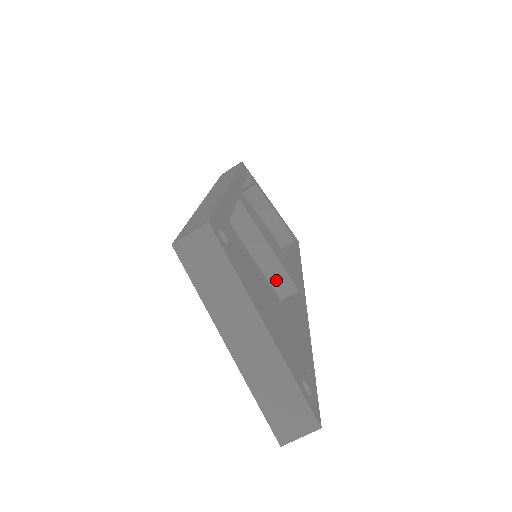
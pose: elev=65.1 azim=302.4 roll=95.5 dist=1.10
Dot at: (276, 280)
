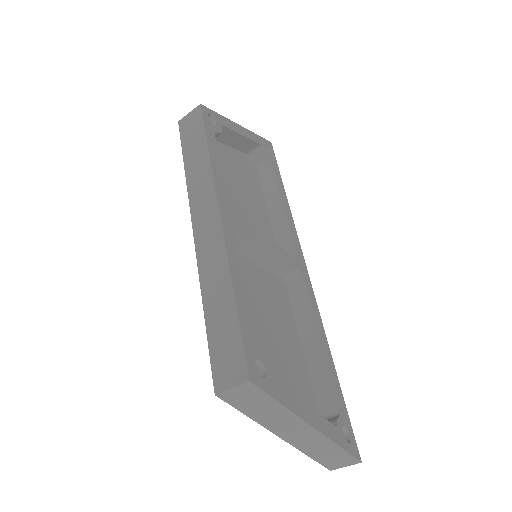
Dot at: (279, 270)
